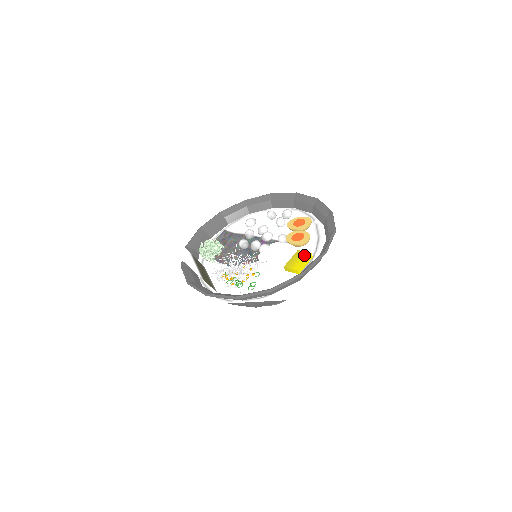
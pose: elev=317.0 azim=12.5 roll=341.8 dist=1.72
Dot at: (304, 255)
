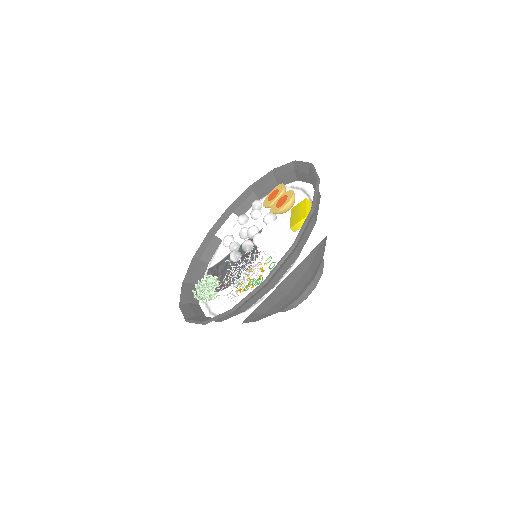
Dot at: (301, 205)
